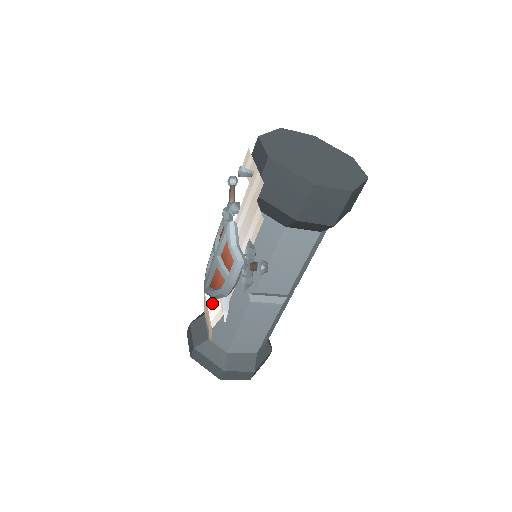
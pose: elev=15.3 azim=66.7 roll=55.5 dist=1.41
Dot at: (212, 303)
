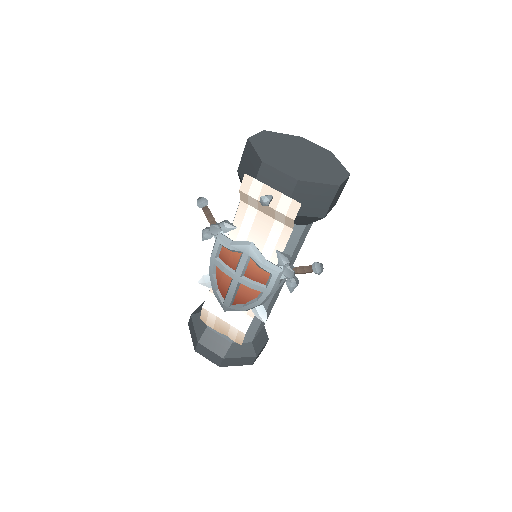
Dot at: (227, 315)
